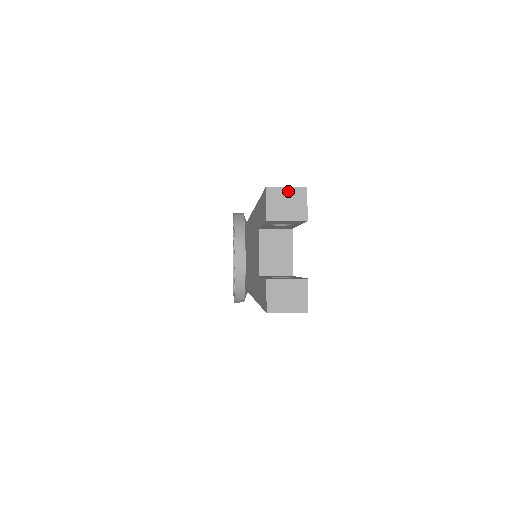
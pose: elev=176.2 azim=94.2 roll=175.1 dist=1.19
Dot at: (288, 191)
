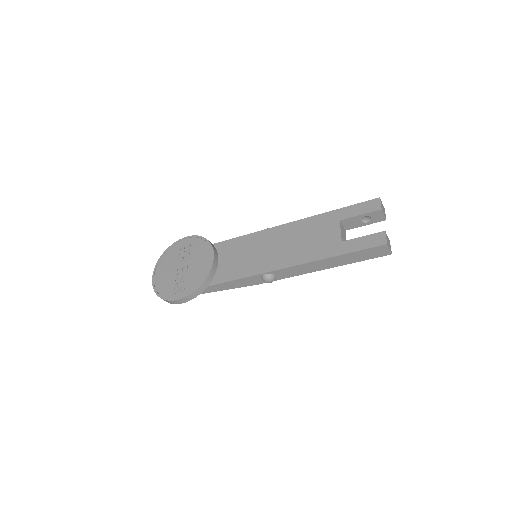
Dot at: occluded
